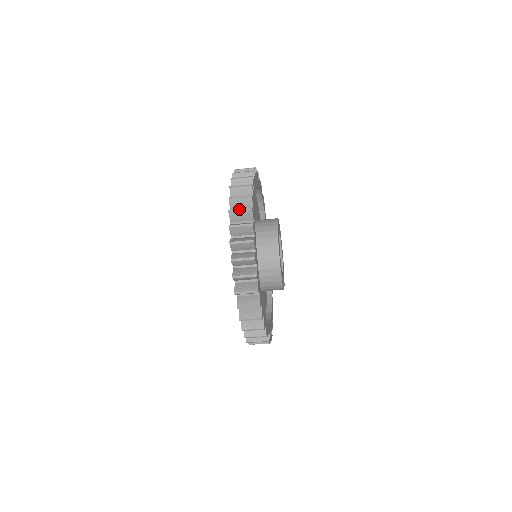
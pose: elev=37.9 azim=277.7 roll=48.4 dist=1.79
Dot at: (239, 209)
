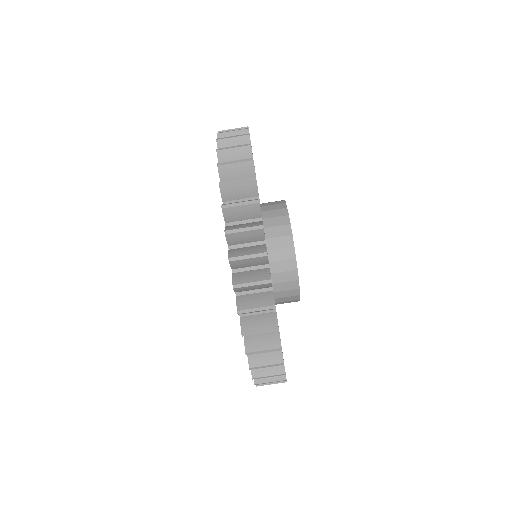
Dot at: occluded
